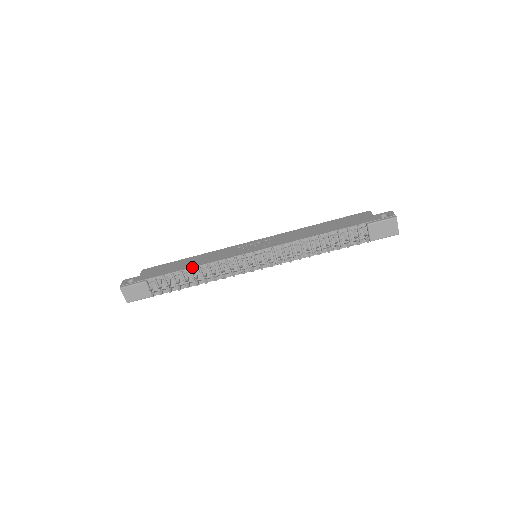
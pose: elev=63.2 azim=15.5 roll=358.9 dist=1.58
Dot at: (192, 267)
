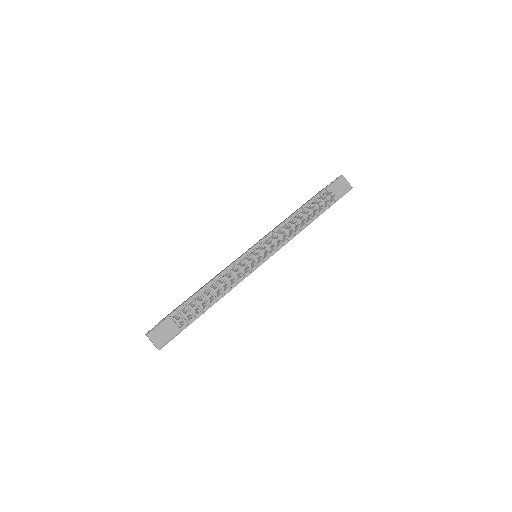
Dot at: (207, 284)
